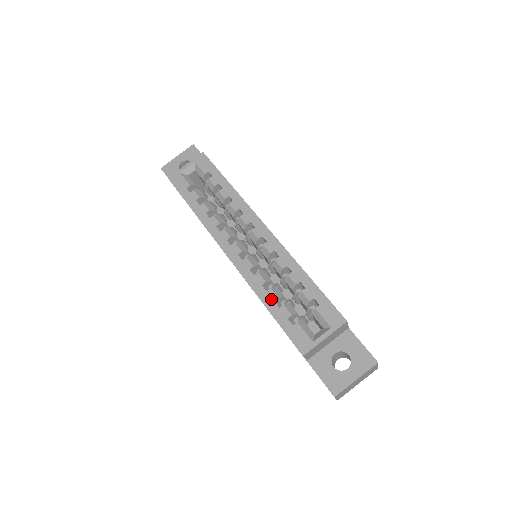
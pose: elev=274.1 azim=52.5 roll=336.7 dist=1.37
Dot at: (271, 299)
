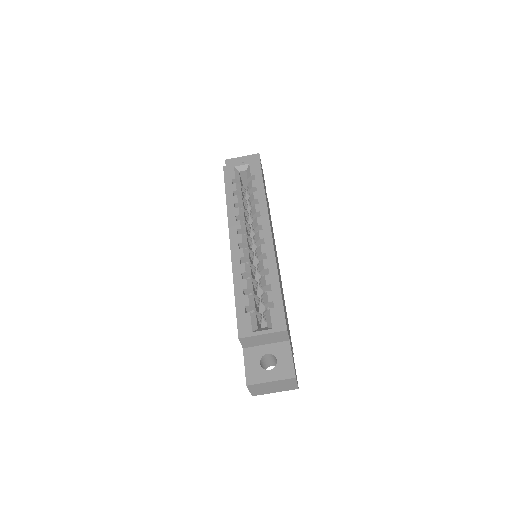
Dot at: (242, 286)
